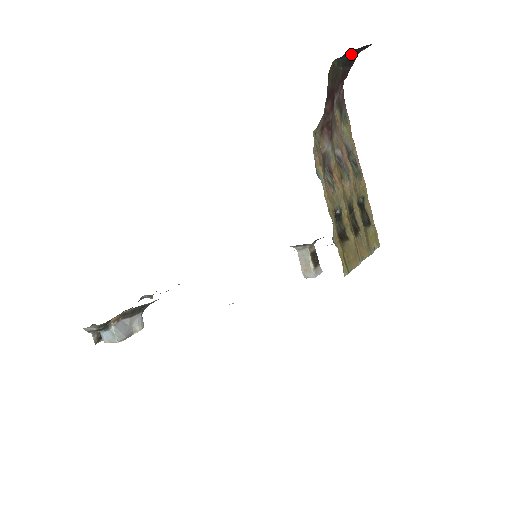
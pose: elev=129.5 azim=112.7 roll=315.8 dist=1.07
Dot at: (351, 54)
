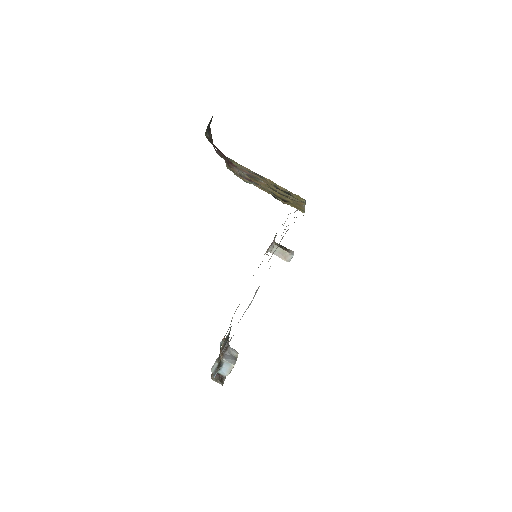
Dot at: (208, 127)
